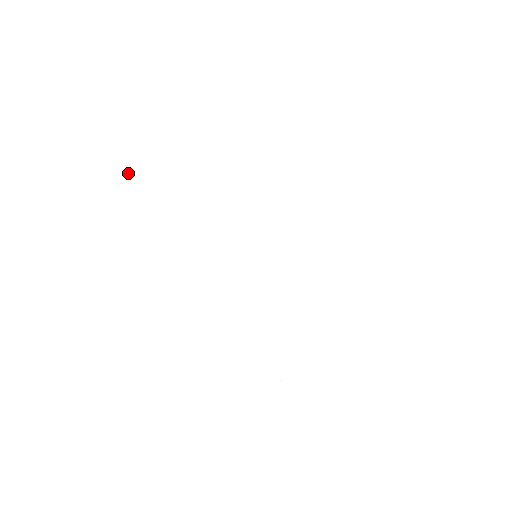
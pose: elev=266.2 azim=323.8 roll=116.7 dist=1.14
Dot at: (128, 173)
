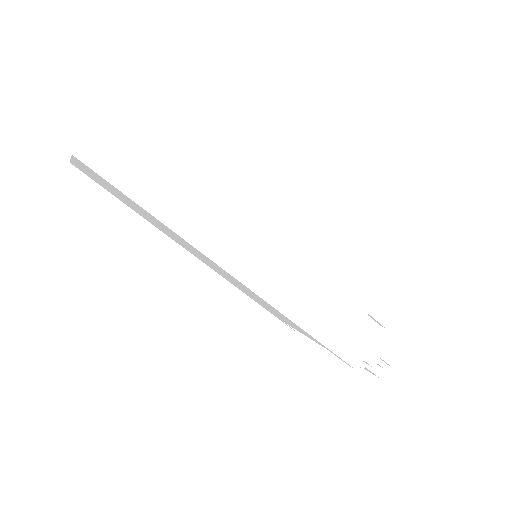
Dot at: (95, 181)
